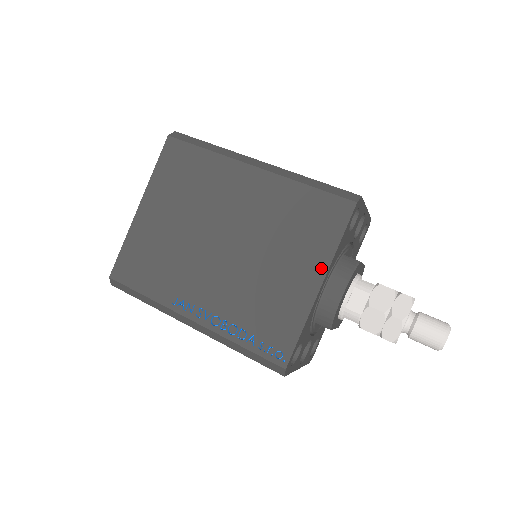
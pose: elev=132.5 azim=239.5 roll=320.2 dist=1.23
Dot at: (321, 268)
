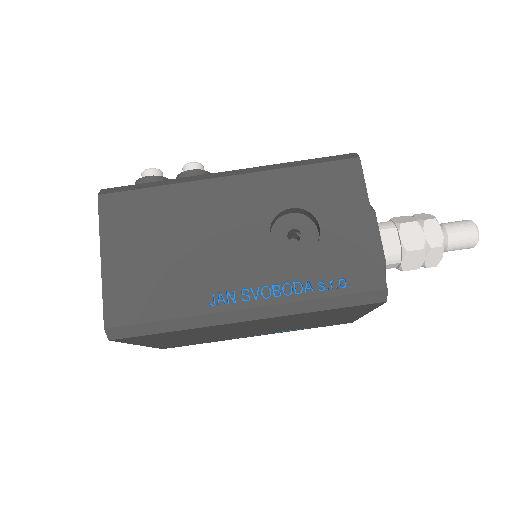
Dot at: occluded
